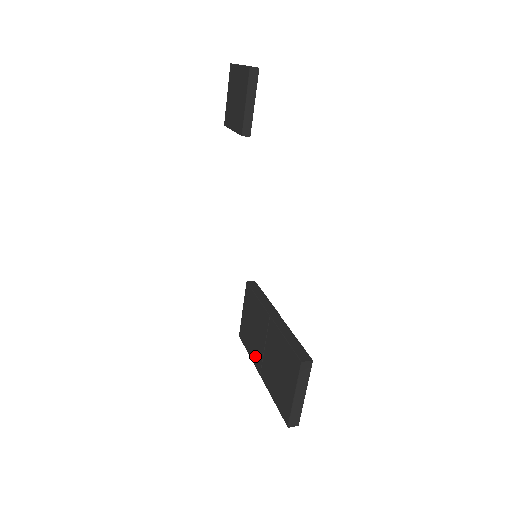
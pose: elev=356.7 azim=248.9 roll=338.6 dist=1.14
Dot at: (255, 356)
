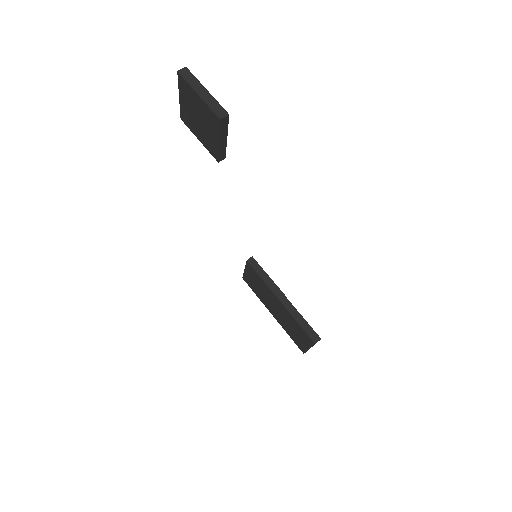
Dot at: (265, 303)
